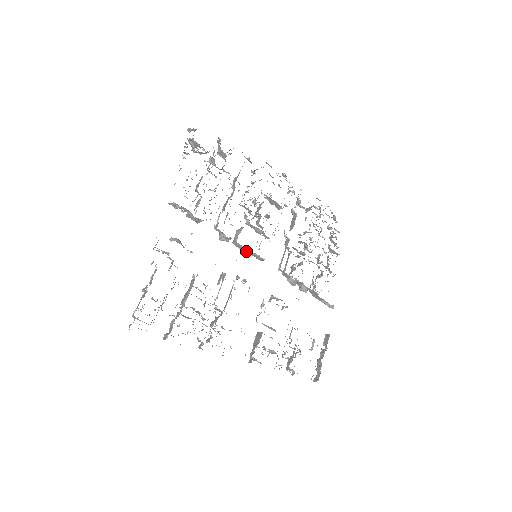
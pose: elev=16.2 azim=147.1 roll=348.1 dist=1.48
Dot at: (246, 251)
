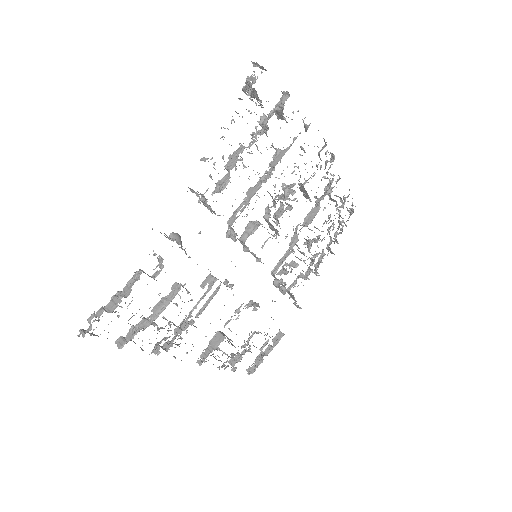
Dot at: (249, 250)
